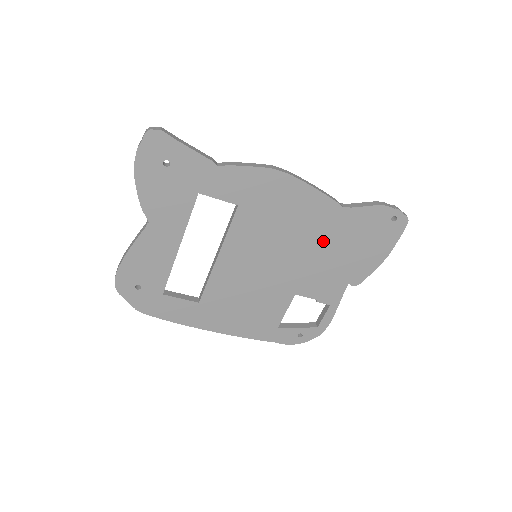
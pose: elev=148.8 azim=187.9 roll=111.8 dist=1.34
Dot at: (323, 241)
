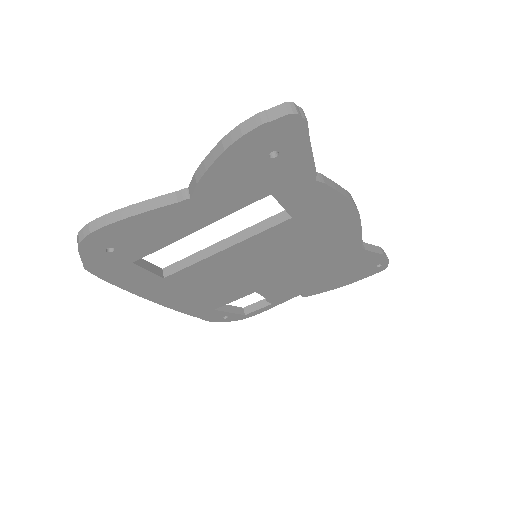
Dot at: (320, 264)
